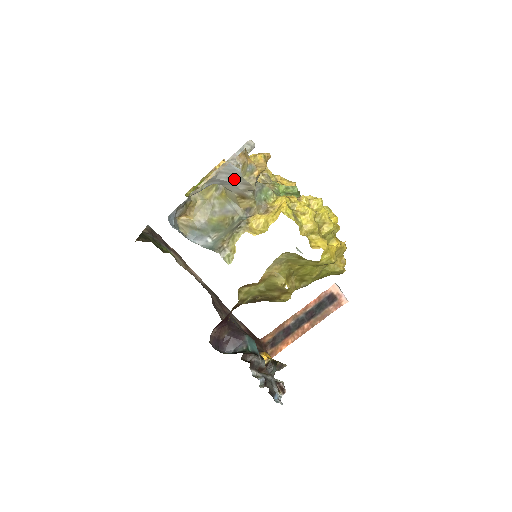
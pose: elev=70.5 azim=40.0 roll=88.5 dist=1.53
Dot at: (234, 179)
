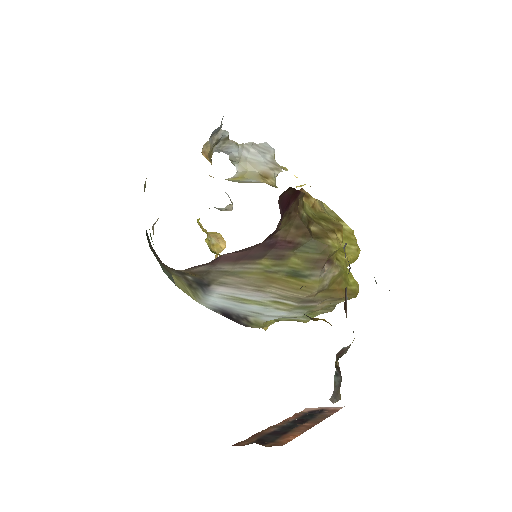
Dot at: (266, 155)
